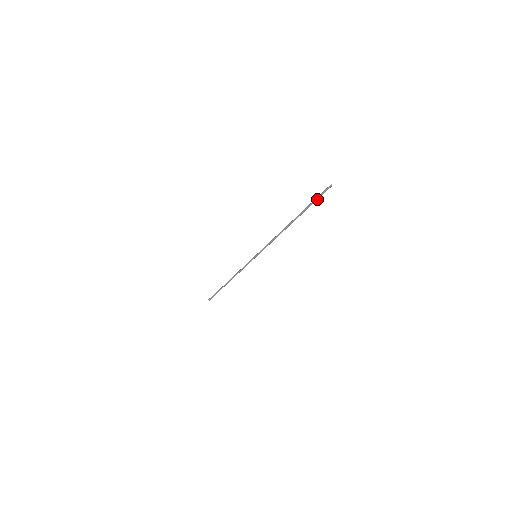
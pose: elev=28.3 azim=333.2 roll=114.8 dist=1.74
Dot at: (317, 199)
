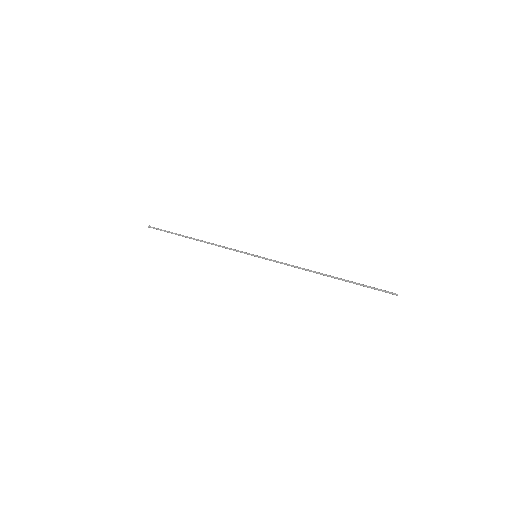
Dot at: occluded
